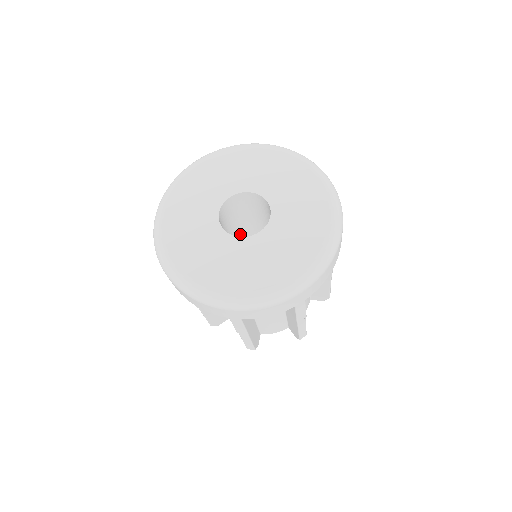
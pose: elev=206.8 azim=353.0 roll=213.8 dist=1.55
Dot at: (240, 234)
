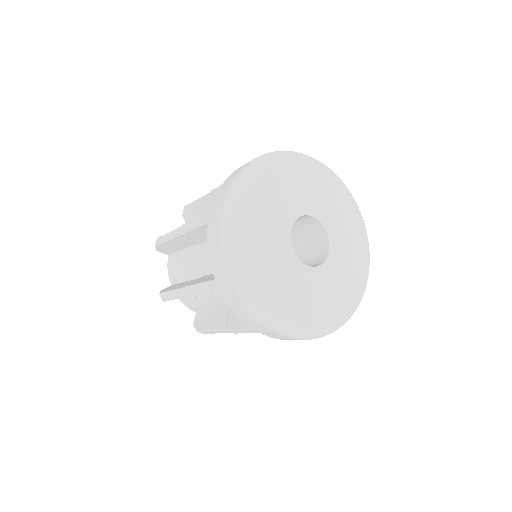
Dot at: occluded
